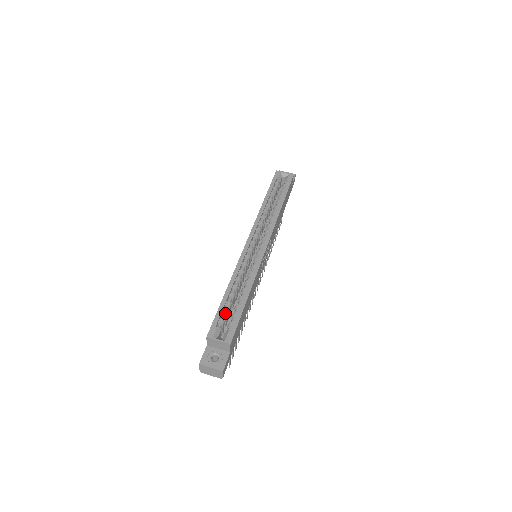
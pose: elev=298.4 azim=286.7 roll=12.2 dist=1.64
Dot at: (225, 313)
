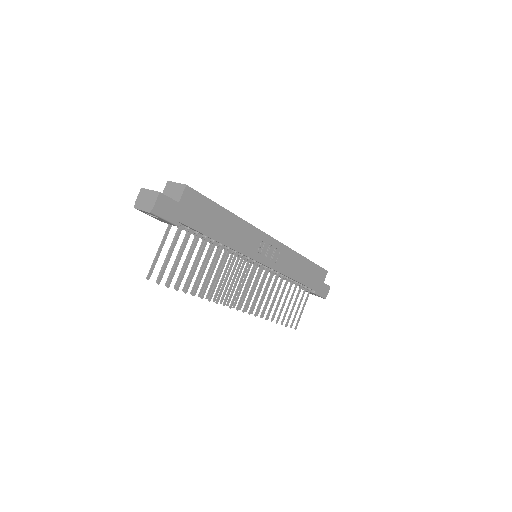
Dot at: occluded
